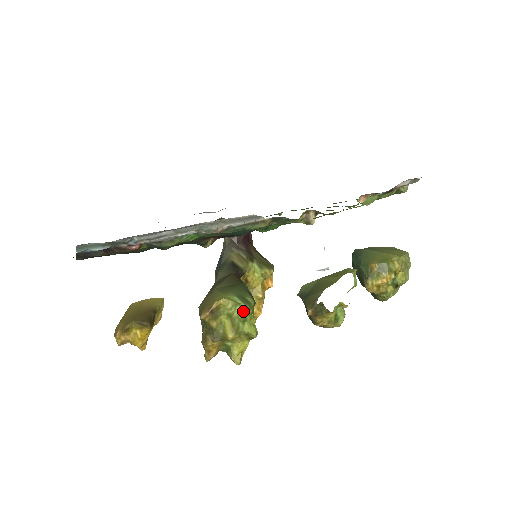
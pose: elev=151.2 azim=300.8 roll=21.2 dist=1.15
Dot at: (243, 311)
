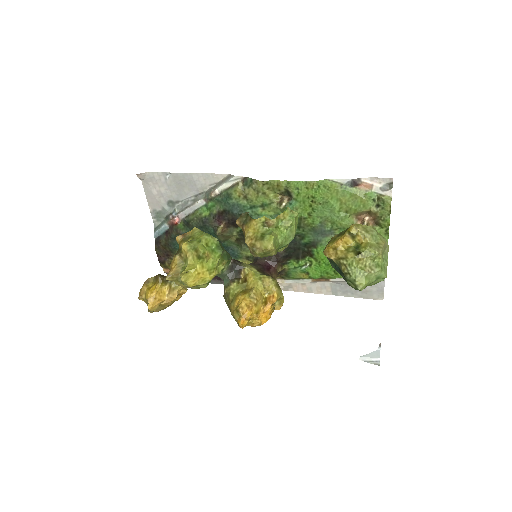
Dot at: (202, 235)
